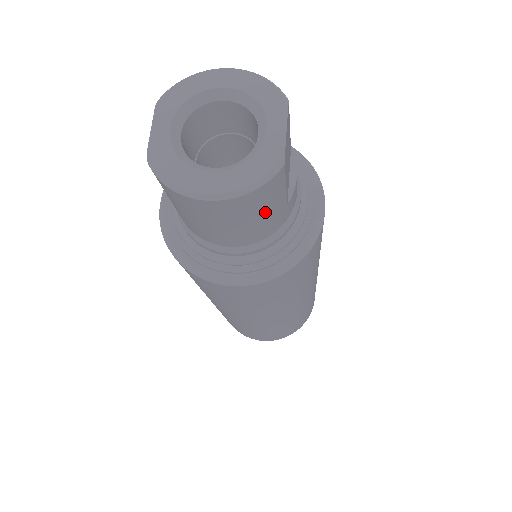
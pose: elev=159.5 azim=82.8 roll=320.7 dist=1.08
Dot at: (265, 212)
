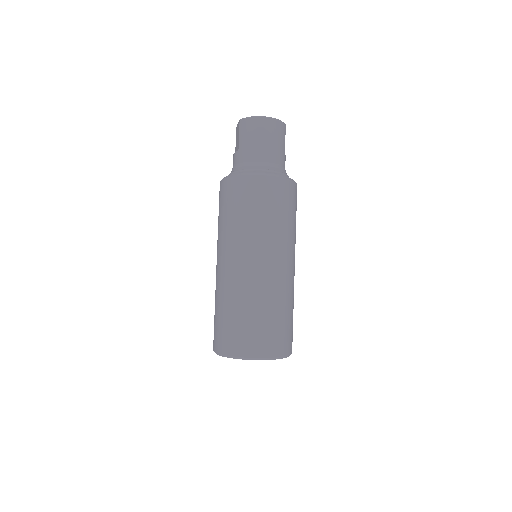
Dot at: (280, 141)
